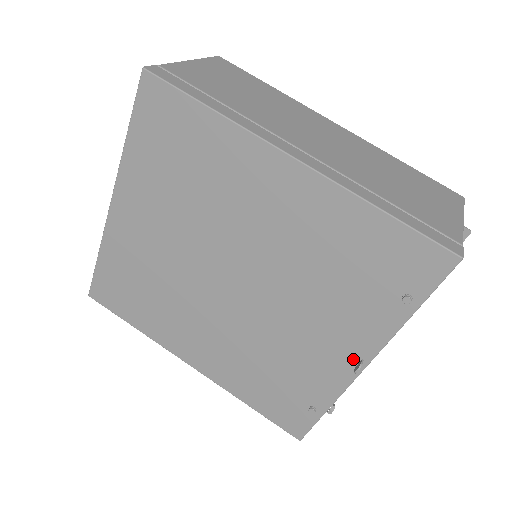
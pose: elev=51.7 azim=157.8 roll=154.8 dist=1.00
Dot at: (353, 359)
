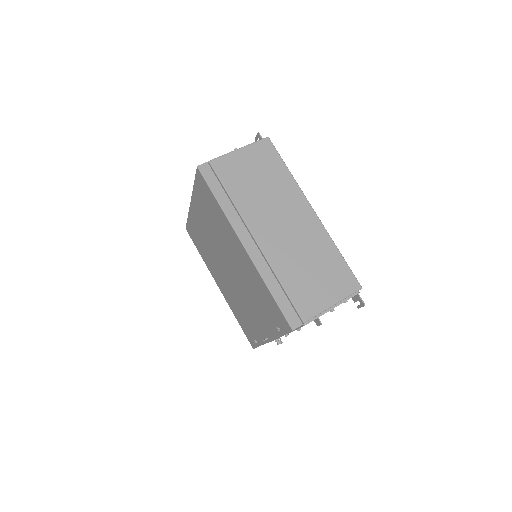
Dot at: (266, 335)
